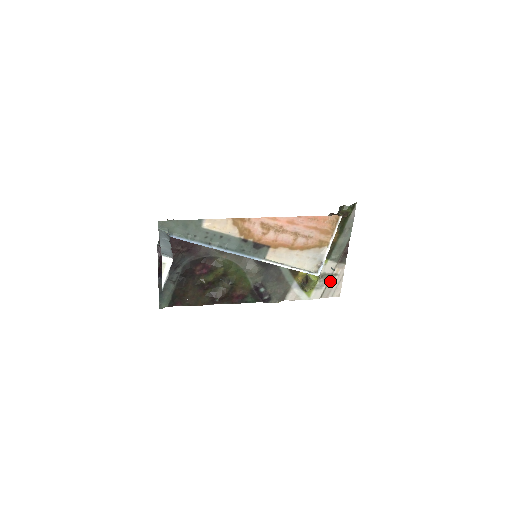
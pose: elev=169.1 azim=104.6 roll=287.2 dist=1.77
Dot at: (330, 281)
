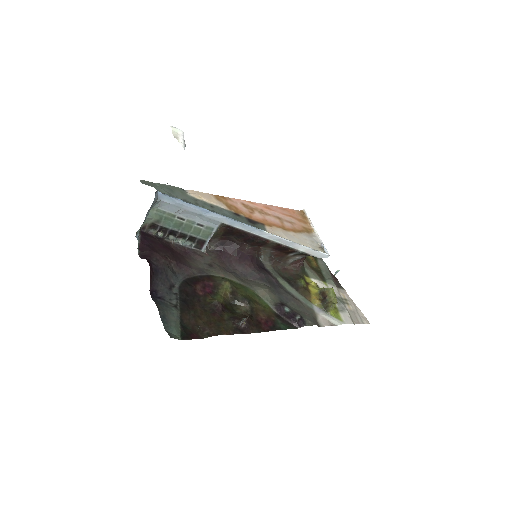
Dot at: (346, 306)
